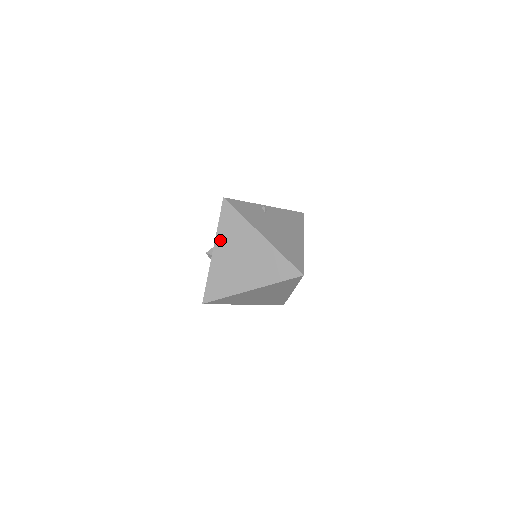
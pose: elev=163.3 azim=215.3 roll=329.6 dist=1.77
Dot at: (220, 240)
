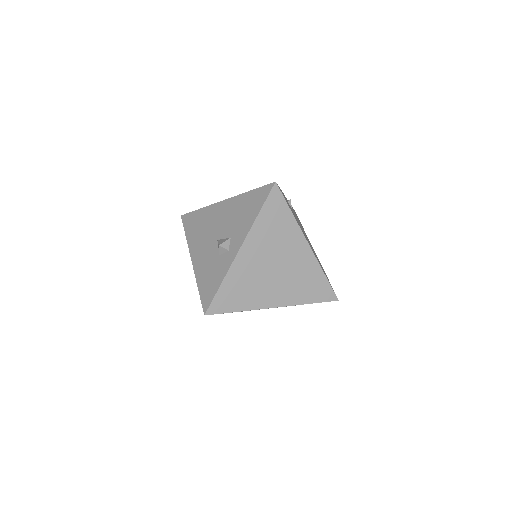
Dot at: (255, 236)
